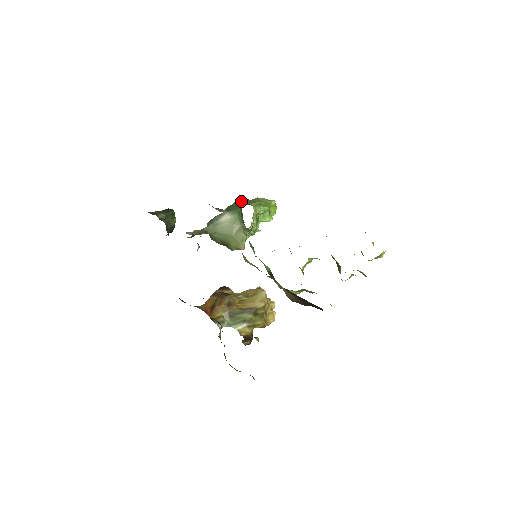
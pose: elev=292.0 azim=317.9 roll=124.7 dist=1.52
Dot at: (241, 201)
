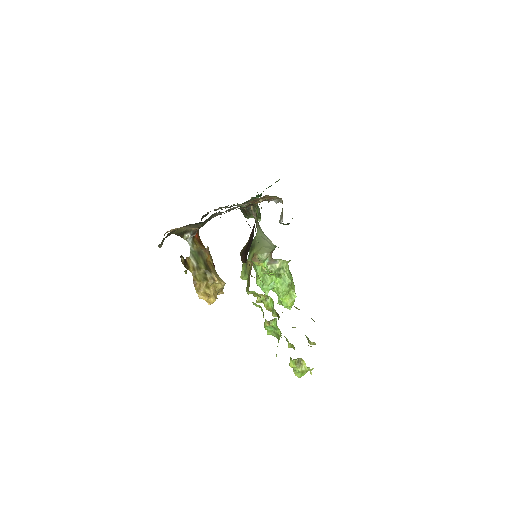
Dot at: occluded
